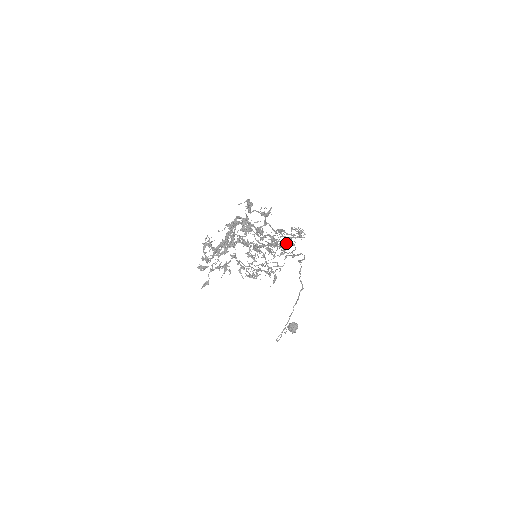
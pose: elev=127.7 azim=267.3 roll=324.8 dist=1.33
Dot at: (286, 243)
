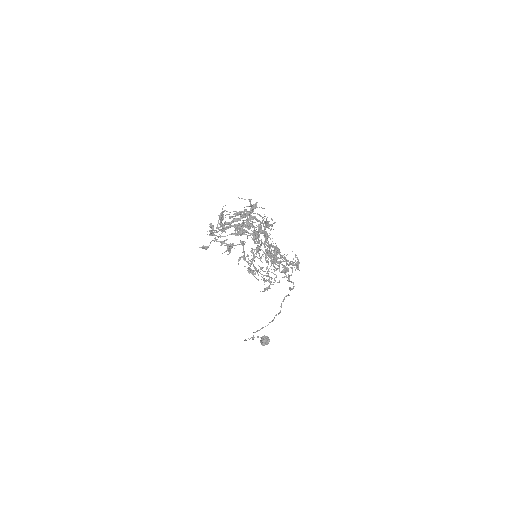
Dot at: (275, 262)
